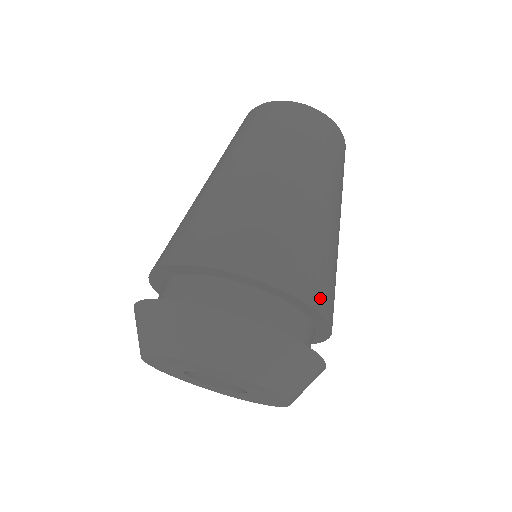
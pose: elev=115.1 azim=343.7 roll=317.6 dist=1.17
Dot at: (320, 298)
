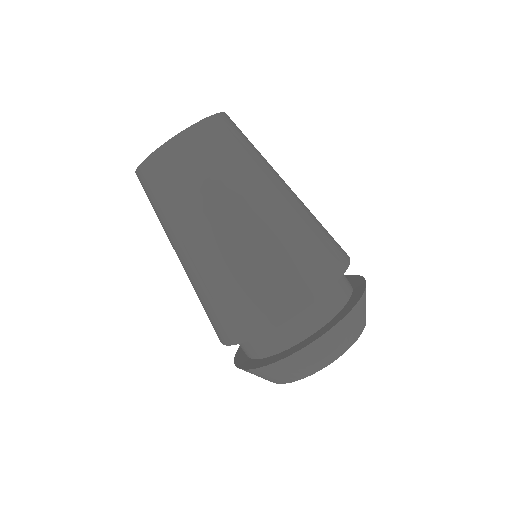
Dot at: (332, 269)
